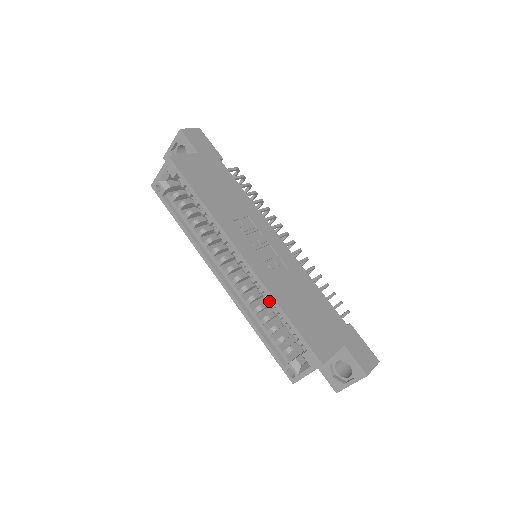
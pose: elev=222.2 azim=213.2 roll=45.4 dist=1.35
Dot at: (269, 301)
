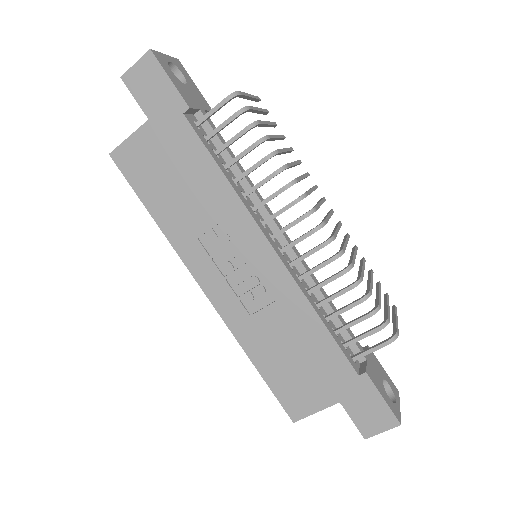
Dot at: occluded
